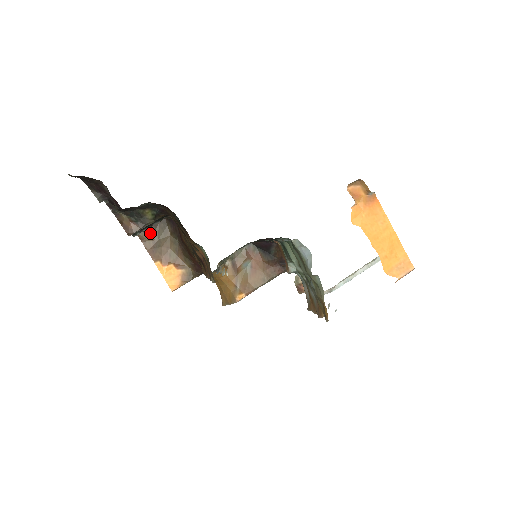
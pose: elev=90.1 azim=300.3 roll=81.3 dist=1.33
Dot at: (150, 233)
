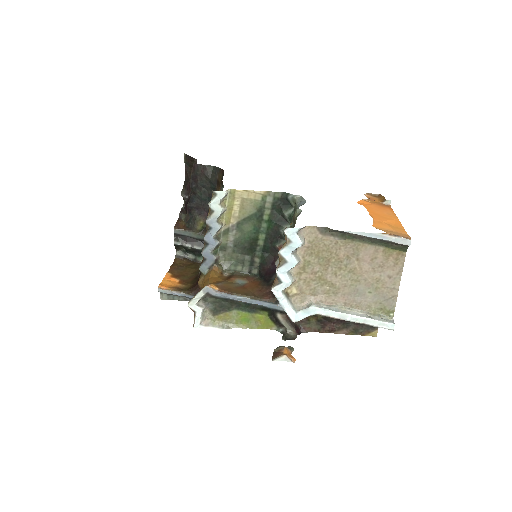
Dot at: (185, 263)
